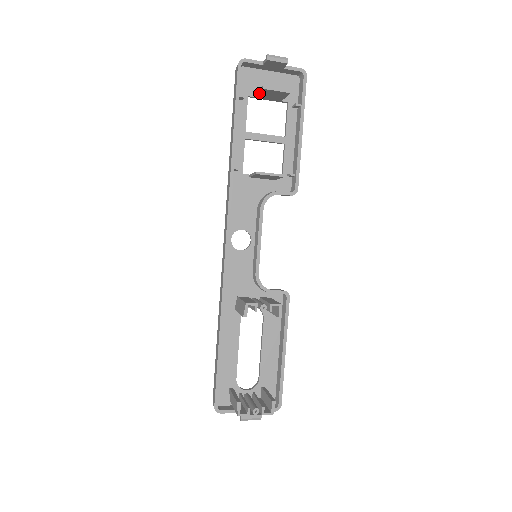
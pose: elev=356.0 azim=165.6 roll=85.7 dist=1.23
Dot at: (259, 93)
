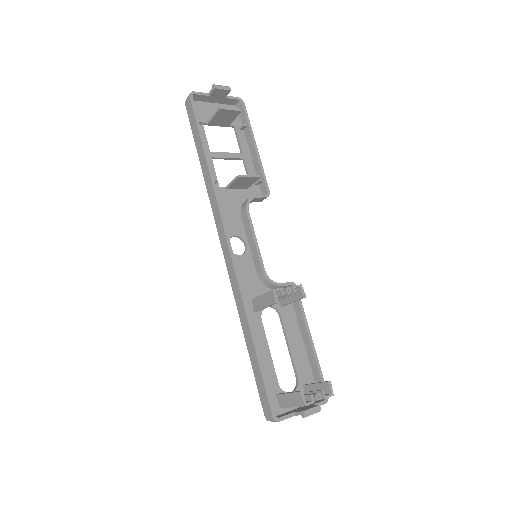
Dot at: (214, 117)
